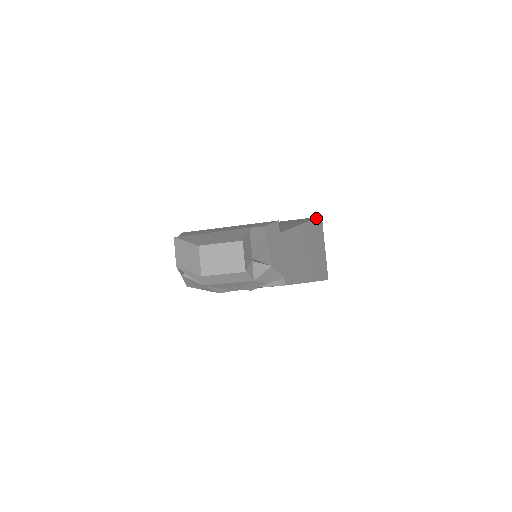
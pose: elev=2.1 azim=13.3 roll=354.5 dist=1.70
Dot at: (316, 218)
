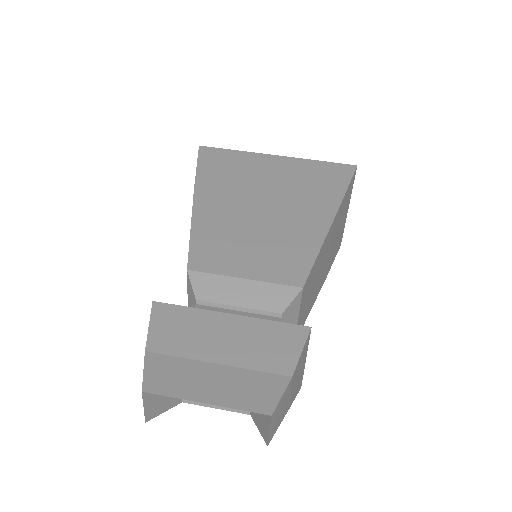
Dot at: (350, 180)
